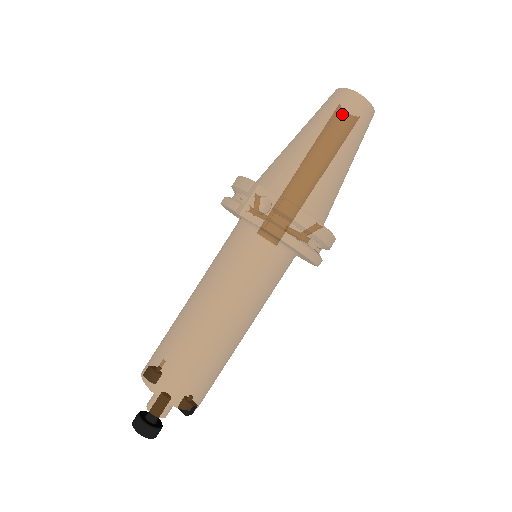
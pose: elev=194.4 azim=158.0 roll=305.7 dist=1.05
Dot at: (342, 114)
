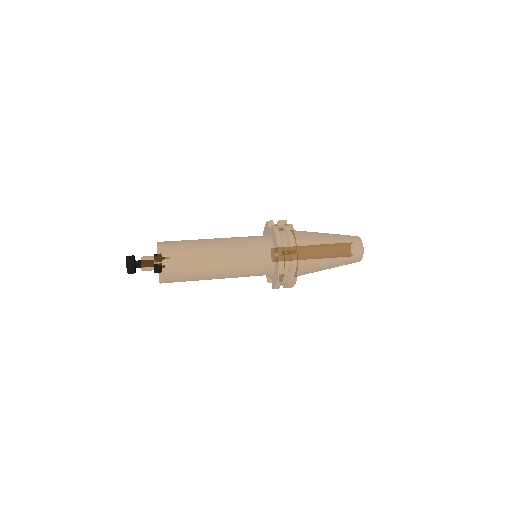
Dot at: (346, 237)
